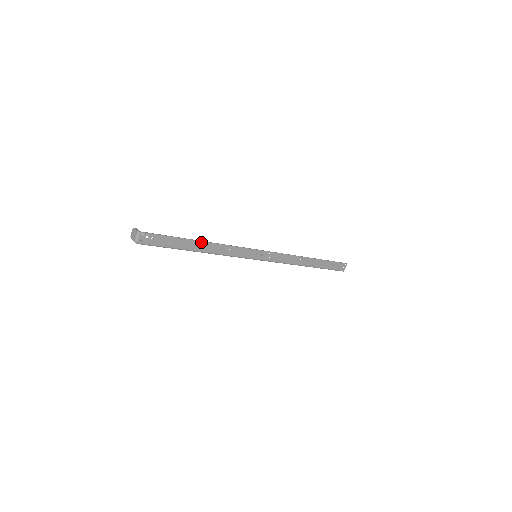
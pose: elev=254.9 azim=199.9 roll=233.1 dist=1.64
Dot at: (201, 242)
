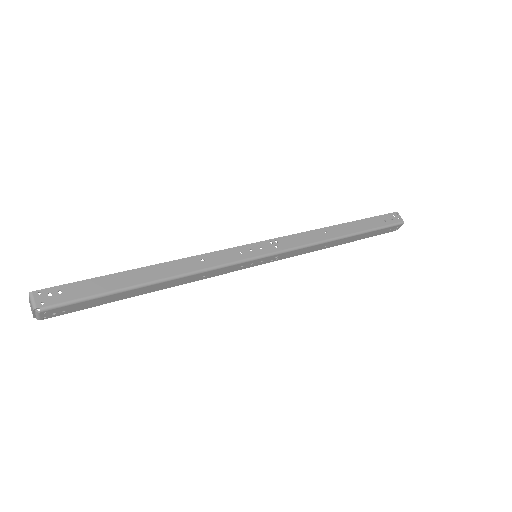
Dot at: (148, 268)
